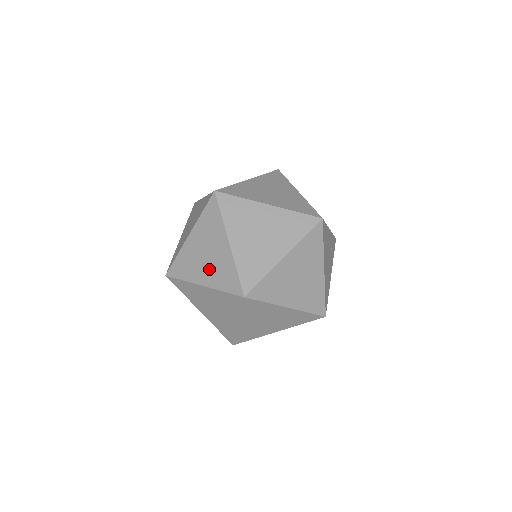
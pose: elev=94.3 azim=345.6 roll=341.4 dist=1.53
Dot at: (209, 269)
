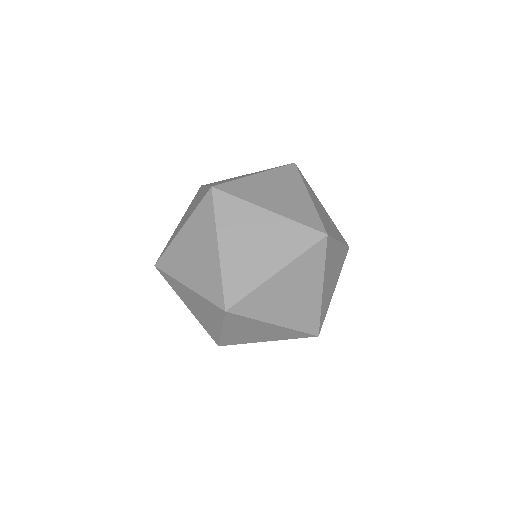
Dot at: (188, 214)
